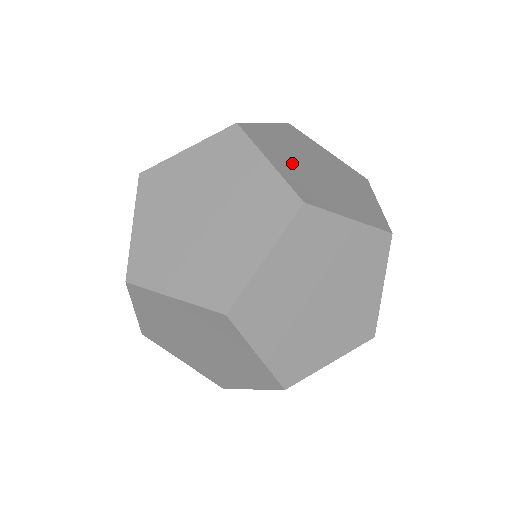
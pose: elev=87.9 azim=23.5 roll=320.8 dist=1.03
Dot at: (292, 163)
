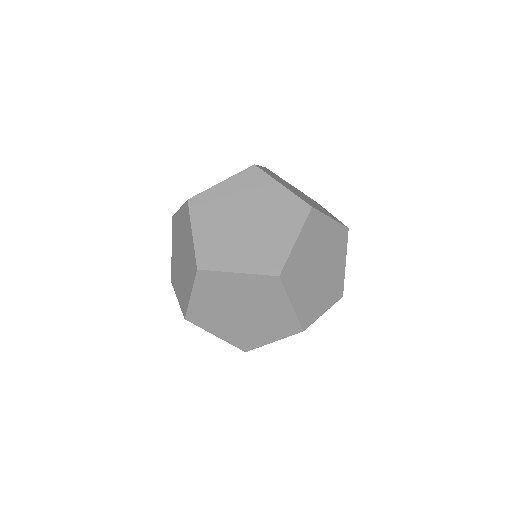
Dot at: occluded
